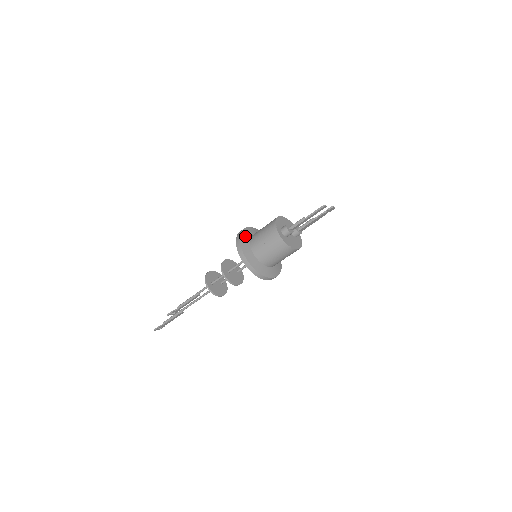
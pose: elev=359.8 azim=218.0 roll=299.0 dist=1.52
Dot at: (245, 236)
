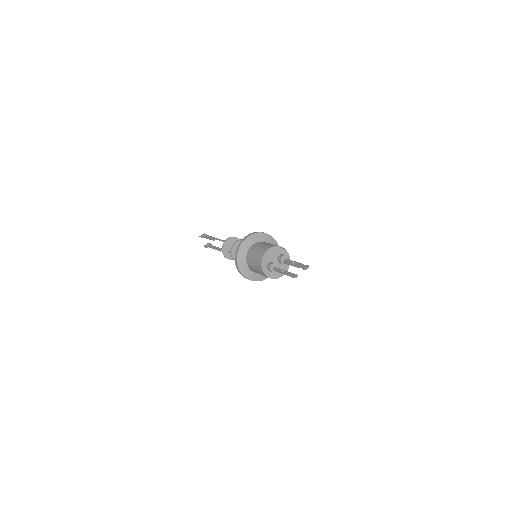
Dot at: (242, 253)
